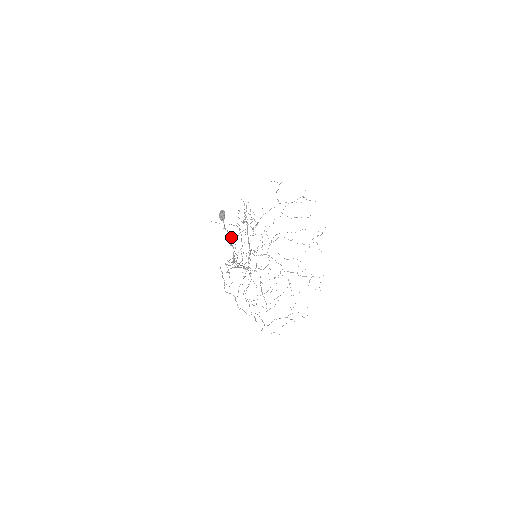
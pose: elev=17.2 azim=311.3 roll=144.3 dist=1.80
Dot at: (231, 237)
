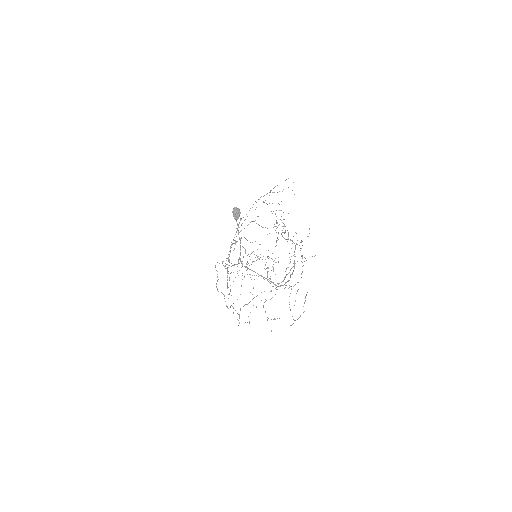
Dot at: (241, 238)
